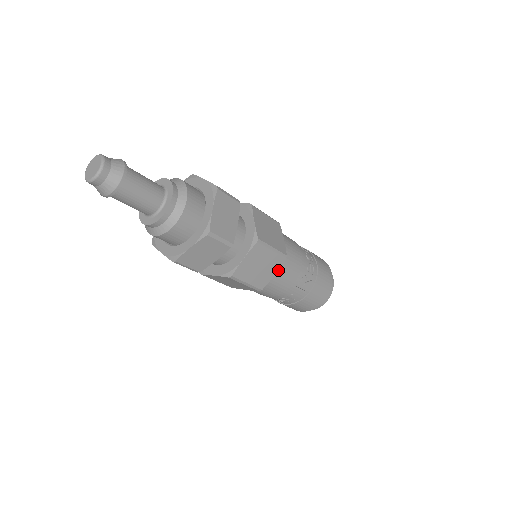
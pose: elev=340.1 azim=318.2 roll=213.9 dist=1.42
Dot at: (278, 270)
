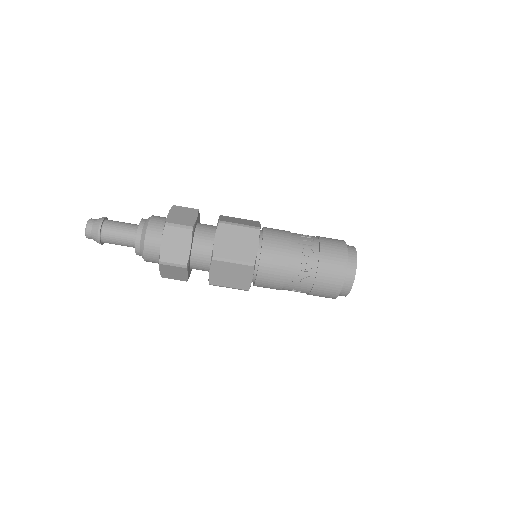
Dot at: (257, 274)
